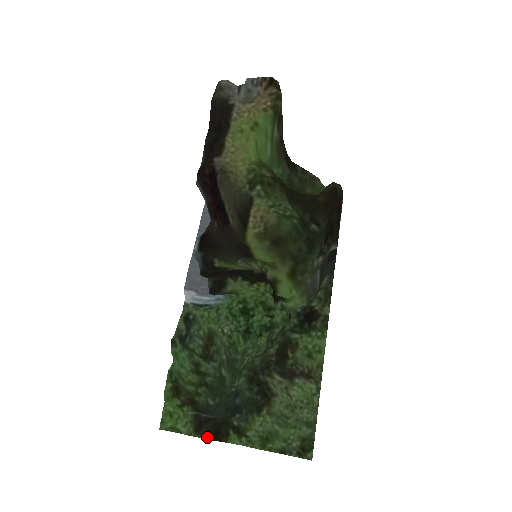
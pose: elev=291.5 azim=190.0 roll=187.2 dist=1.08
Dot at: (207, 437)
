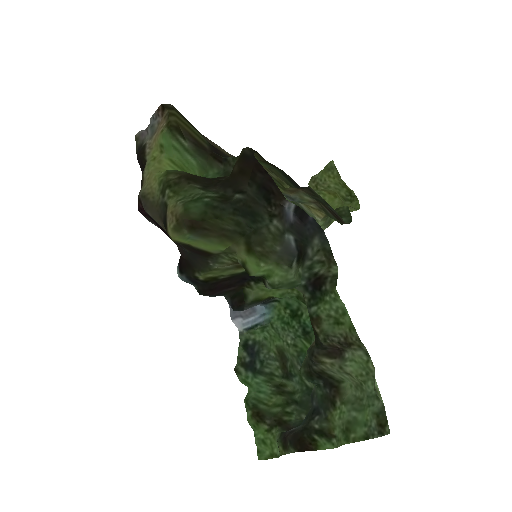
Dot at: (293, 450)
